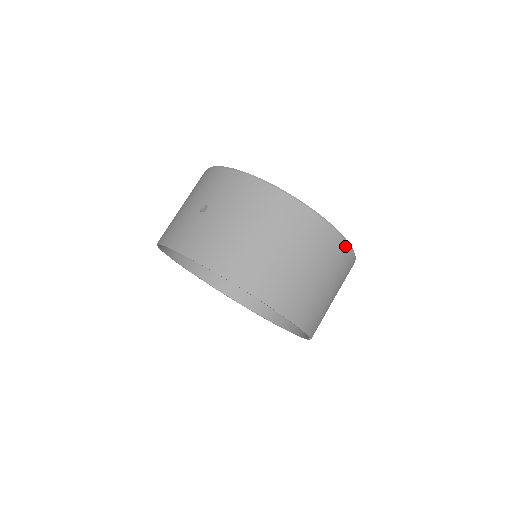
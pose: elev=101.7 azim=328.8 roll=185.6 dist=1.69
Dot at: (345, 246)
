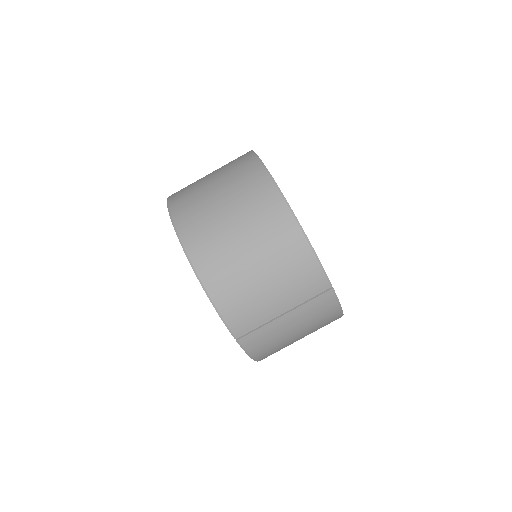
Dot at: (300, 238)
